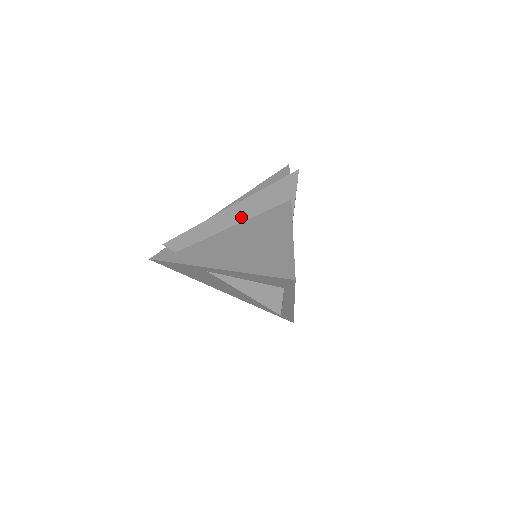
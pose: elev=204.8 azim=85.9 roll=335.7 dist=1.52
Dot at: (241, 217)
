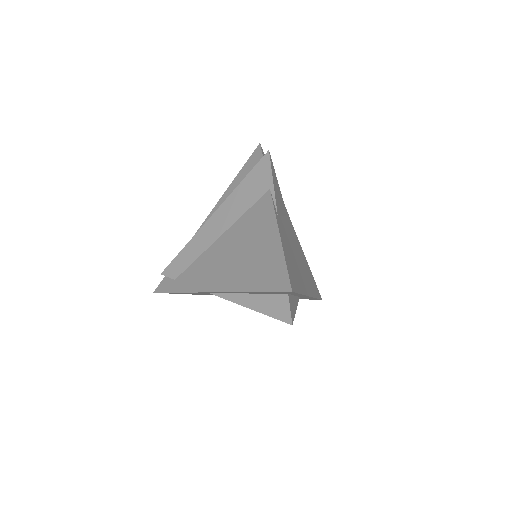
Dot at: (226, 223)
